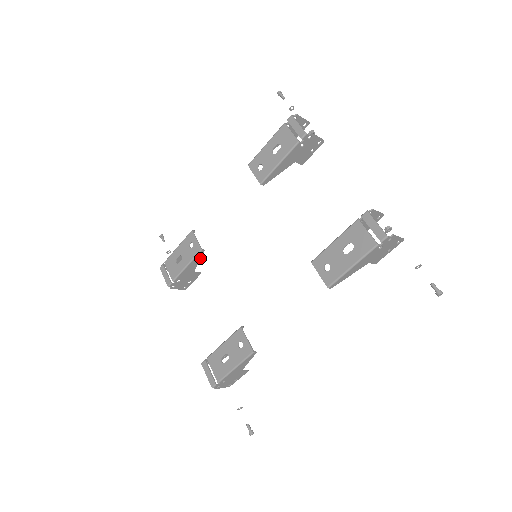
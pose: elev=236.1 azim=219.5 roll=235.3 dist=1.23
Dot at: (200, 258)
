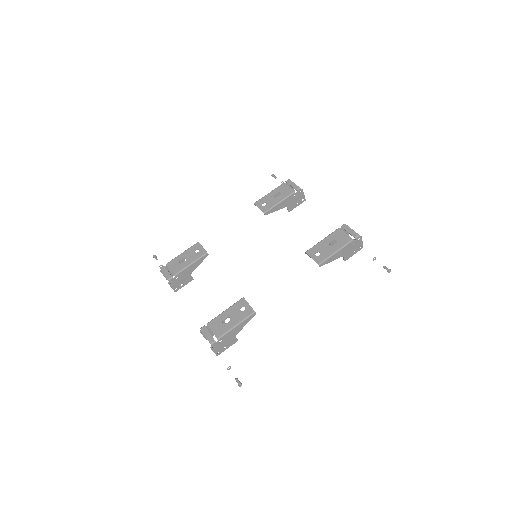
Dot at: (202, 261)
